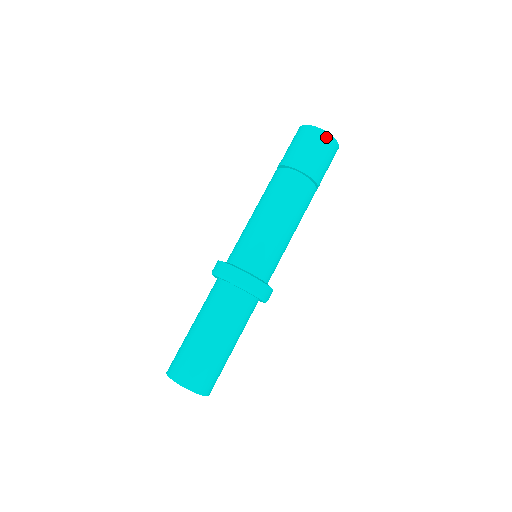
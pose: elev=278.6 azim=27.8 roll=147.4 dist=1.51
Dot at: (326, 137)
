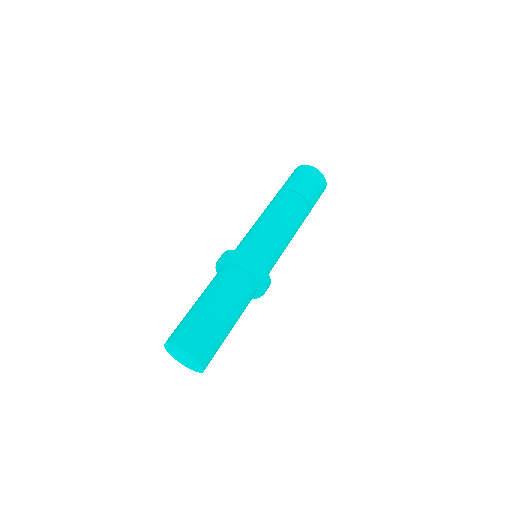
Dot at: (314, 170)
